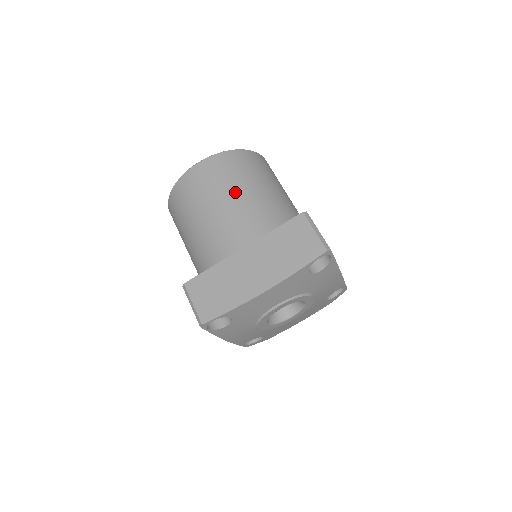
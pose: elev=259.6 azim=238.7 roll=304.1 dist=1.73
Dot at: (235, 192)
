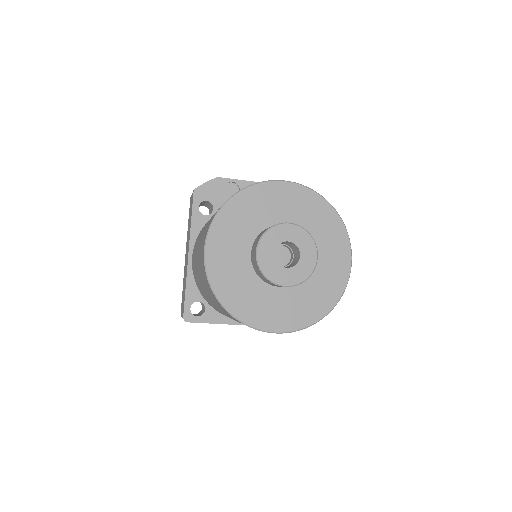
Dot at: occluded
